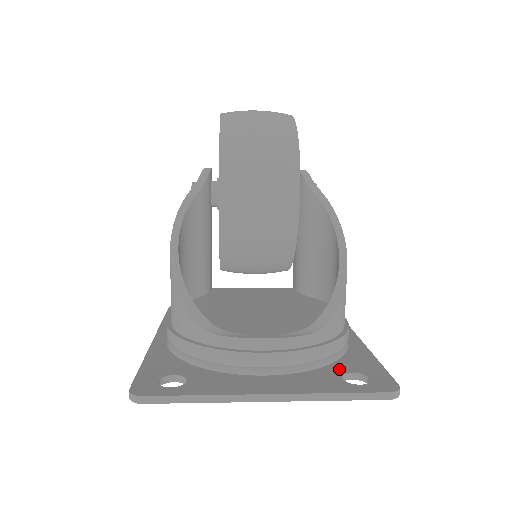
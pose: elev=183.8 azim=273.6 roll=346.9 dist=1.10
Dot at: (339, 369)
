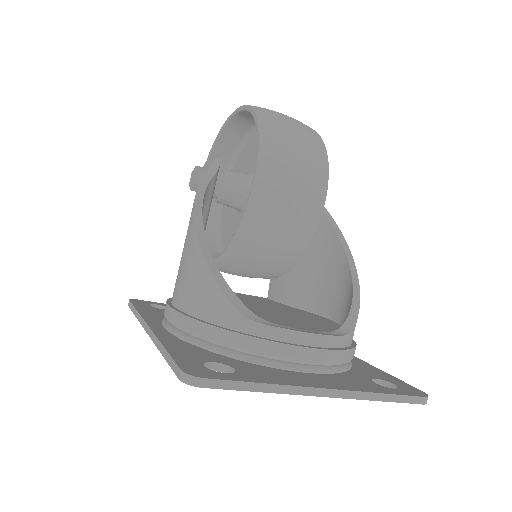
Dot at: (362, 374)
